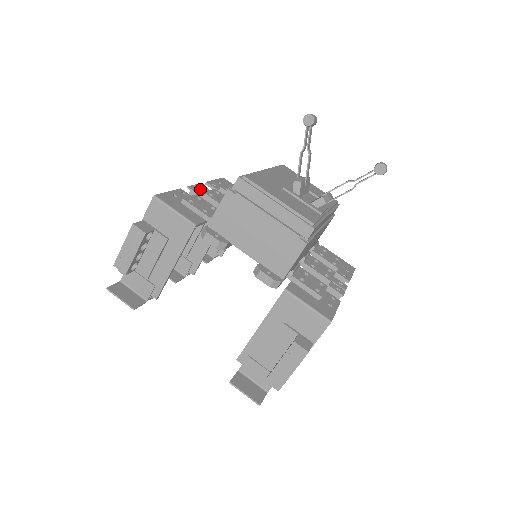
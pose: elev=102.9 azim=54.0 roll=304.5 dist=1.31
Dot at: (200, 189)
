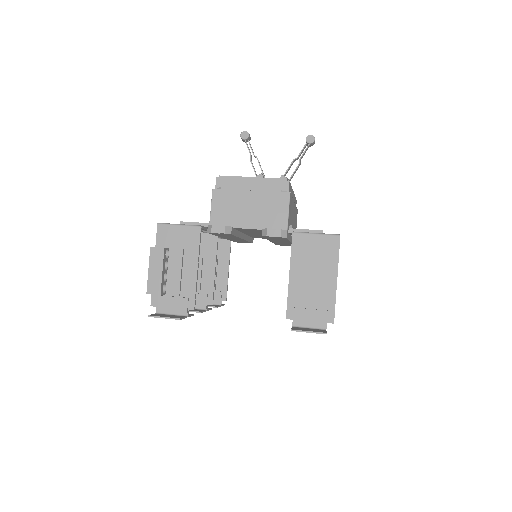
Dot at: occluded
